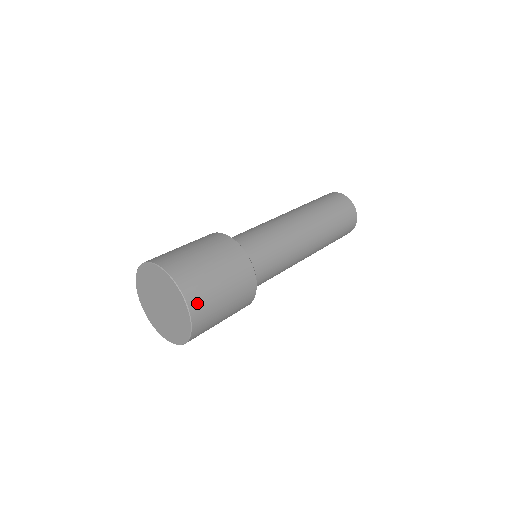
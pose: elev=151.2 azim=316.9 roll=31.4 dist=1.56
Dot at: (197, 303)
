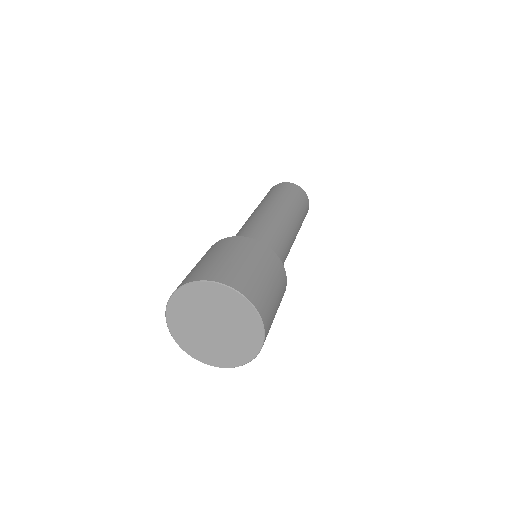
Dot at: (268, 325)
